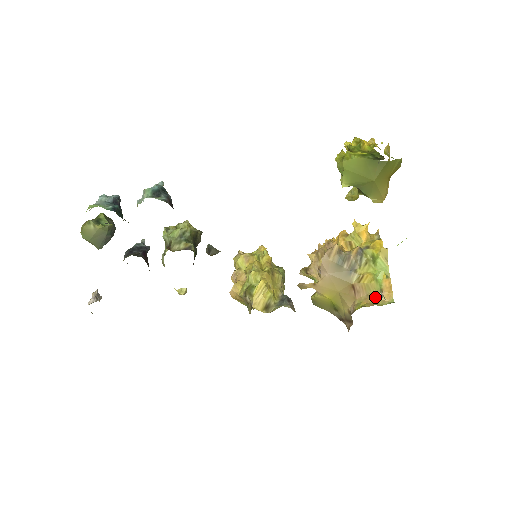
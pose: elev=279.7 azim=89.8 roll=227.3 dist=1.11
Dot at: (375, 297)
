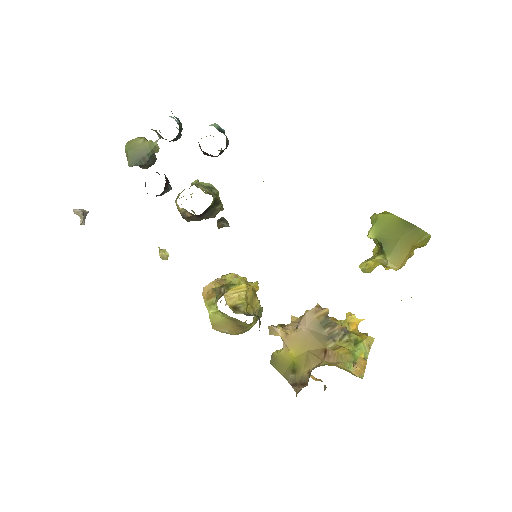
Dot at: (345, 366)
